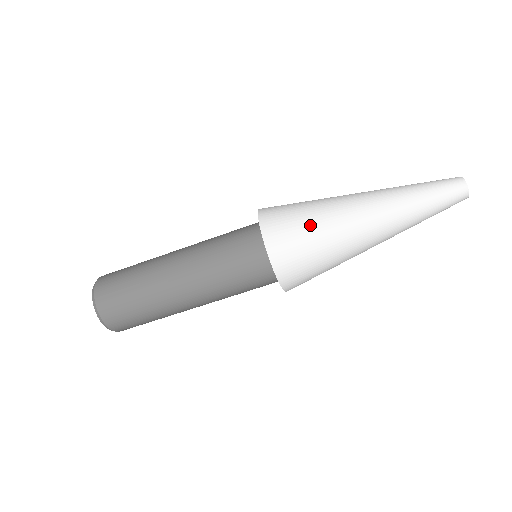
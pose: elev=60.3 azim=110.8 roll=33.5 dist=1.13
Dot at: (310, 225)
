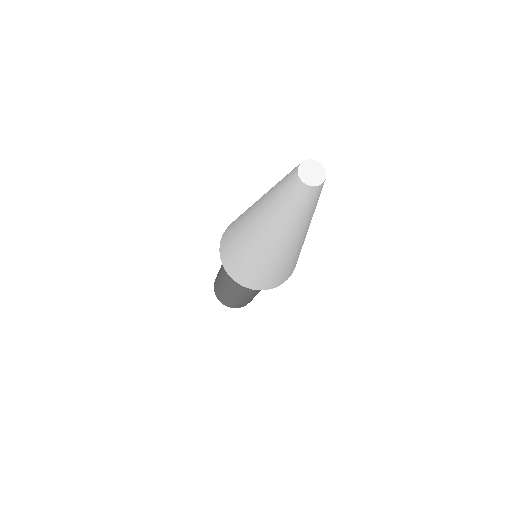
Dot at: (232, 238)
